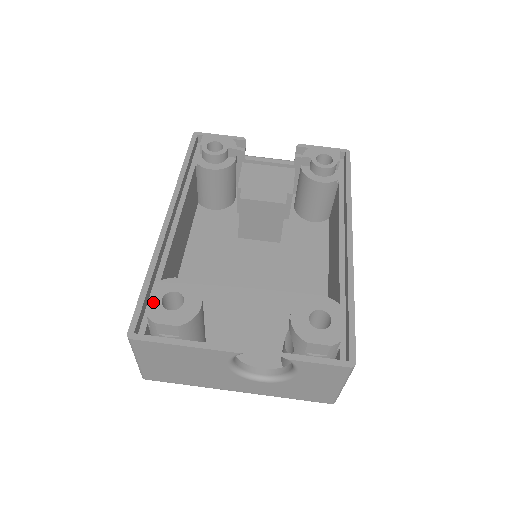
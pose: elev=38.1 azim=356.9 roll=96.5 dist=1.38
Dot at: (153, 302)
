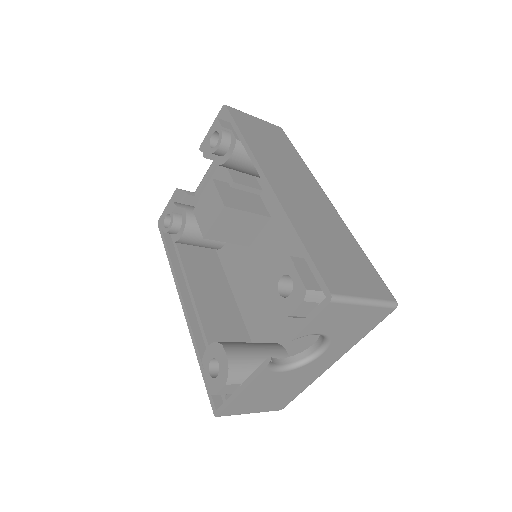
Dot at: (207, 380)
